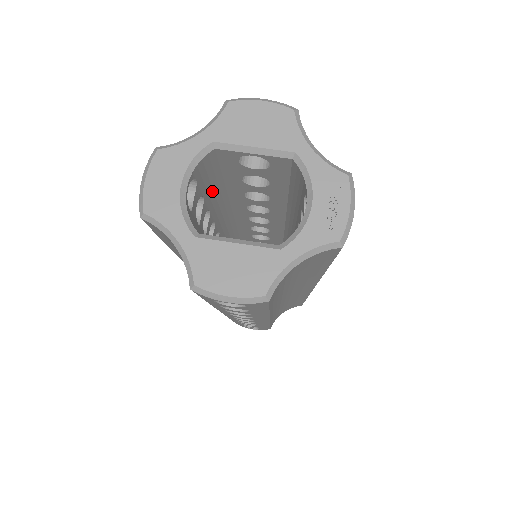
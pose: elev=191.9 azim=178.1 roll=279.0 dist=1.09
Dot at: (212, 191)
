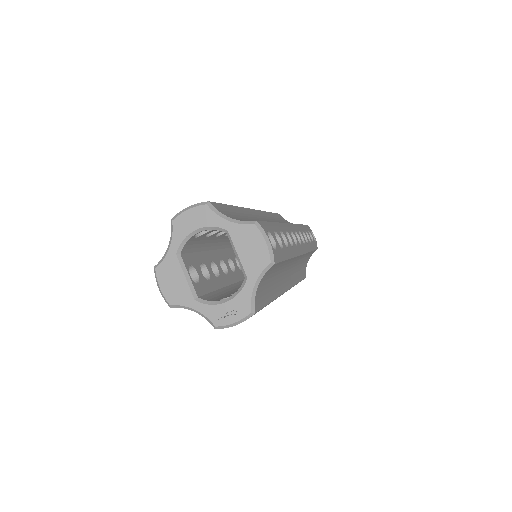
Dot at: occluded
